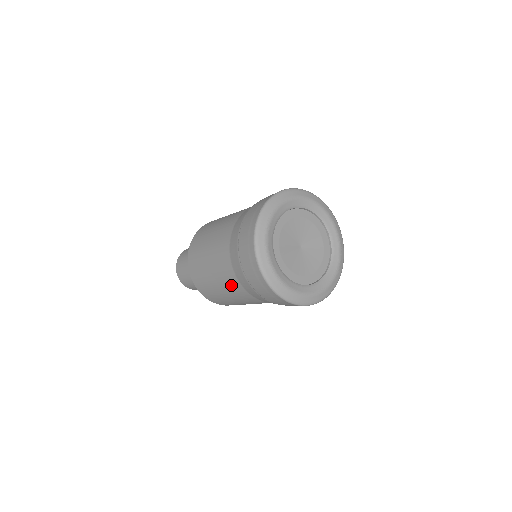
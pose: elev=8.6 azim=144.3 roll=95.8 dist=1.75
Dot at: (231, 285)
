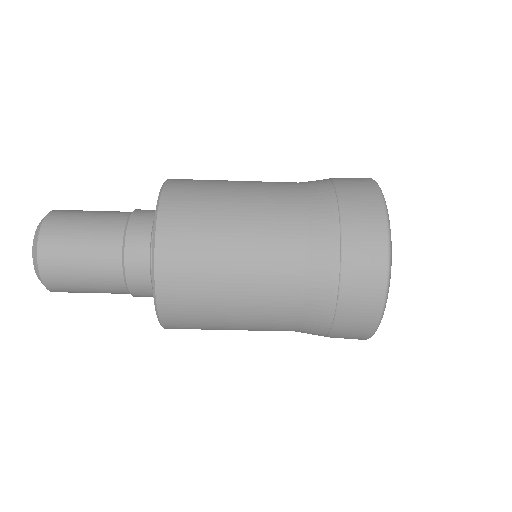
Dot at: (277, 252)
